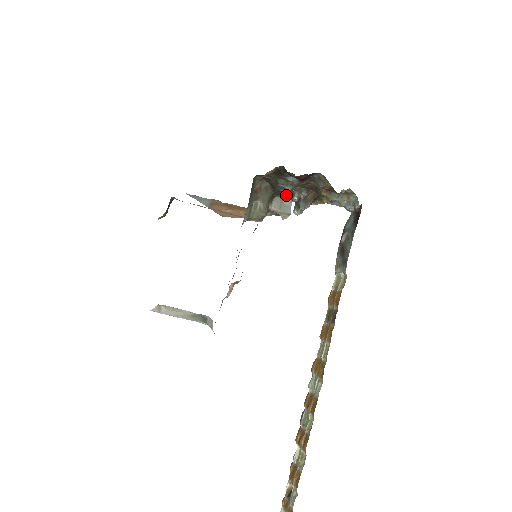
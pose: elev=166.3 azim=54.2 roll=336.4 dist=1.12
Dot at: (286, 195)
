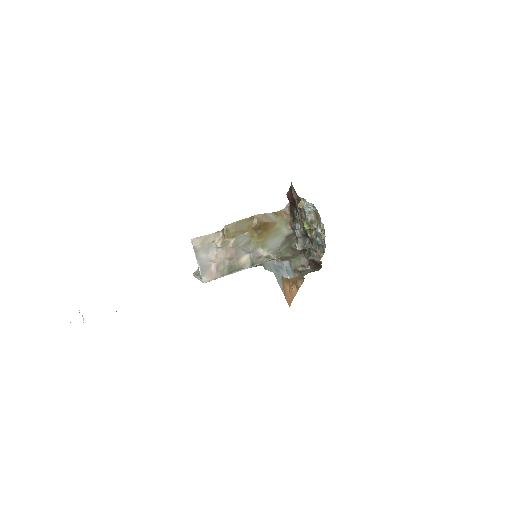
Dot at: (308, 254)
